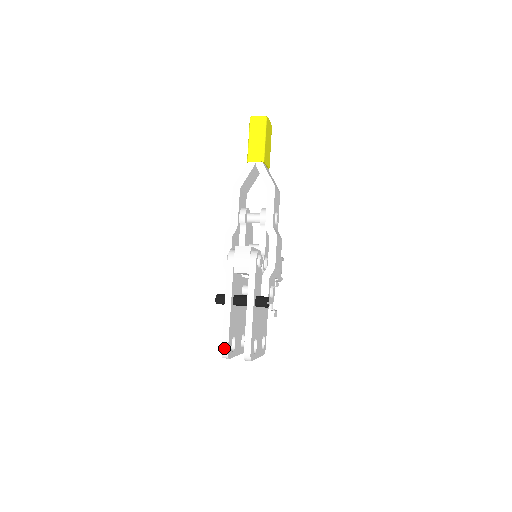
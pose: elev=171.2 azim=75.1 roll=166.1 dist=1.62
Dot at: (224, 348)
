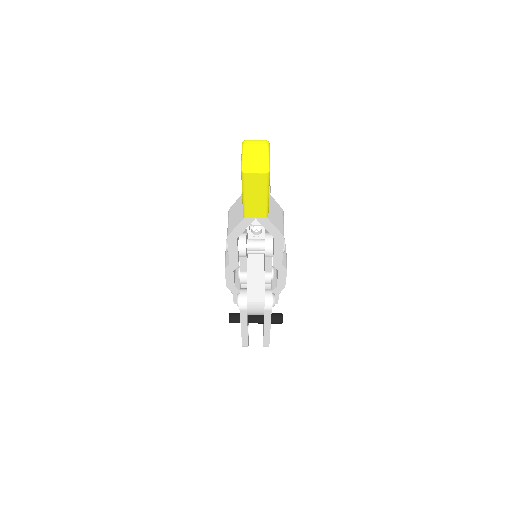
Dot at: (244, 345)
